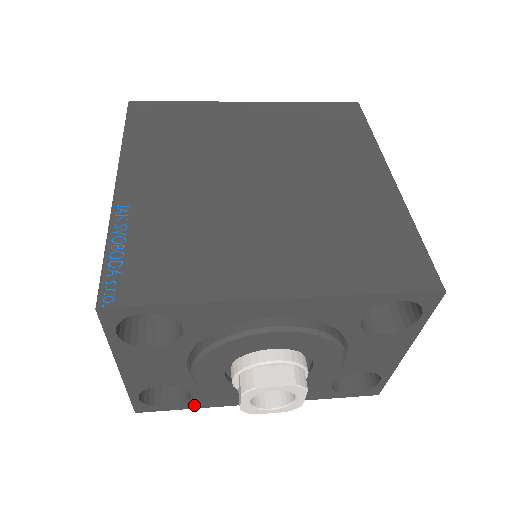
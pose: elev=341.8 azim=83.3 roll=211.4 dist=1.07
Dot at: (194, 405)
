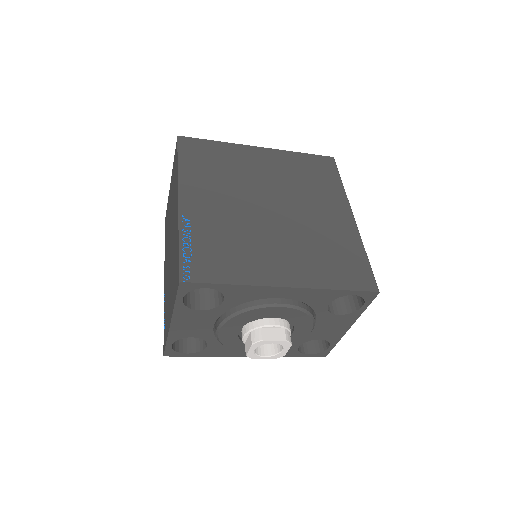
Dot at: (205, 354)
